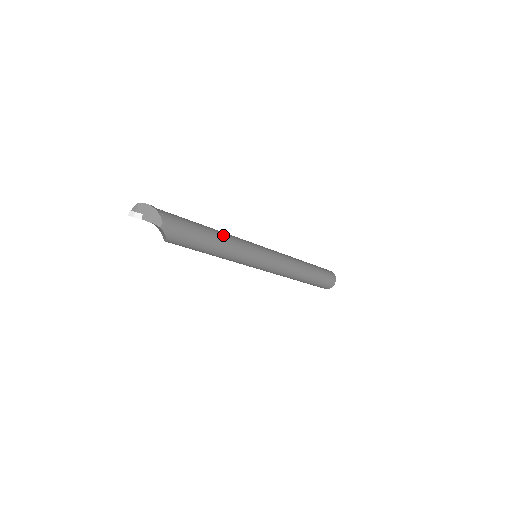
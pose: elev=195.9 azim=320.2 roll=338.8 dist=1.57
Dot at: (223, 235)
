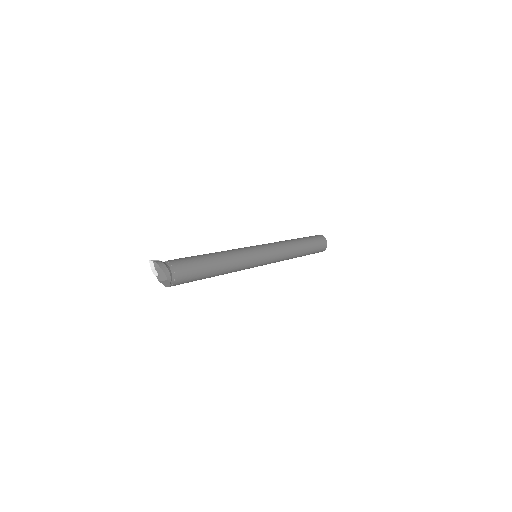
Dot at: (227, 270)
